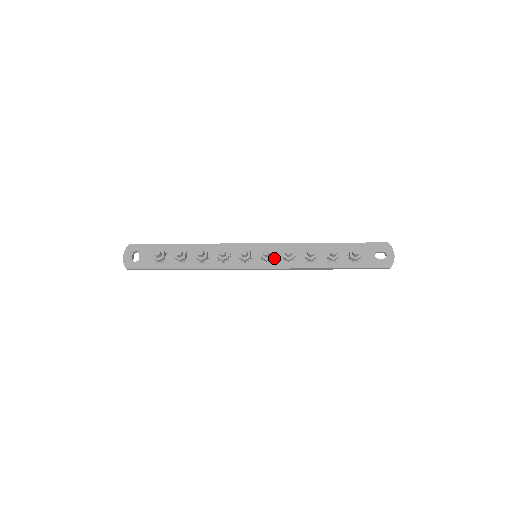
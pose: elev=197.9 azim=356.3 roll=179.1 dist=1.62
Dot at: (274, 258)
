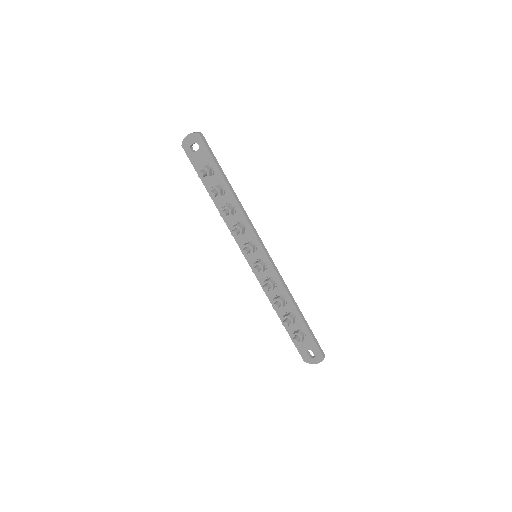
Dot at: (262, 272)
